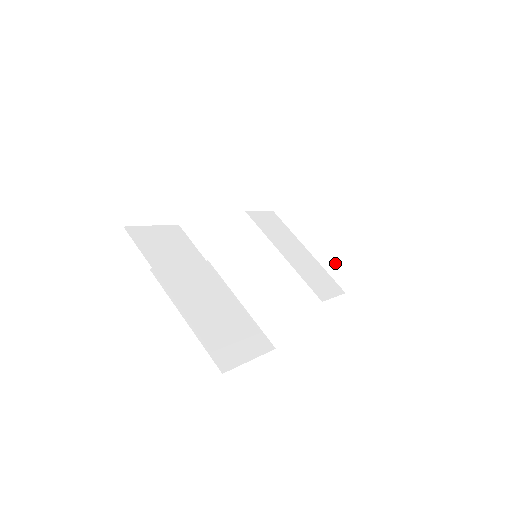
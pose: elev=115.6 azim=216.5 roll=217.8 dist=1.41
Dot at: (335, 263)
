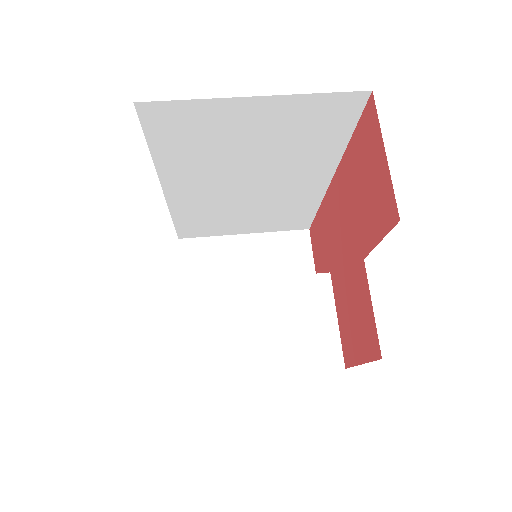
Dot at: occluded
